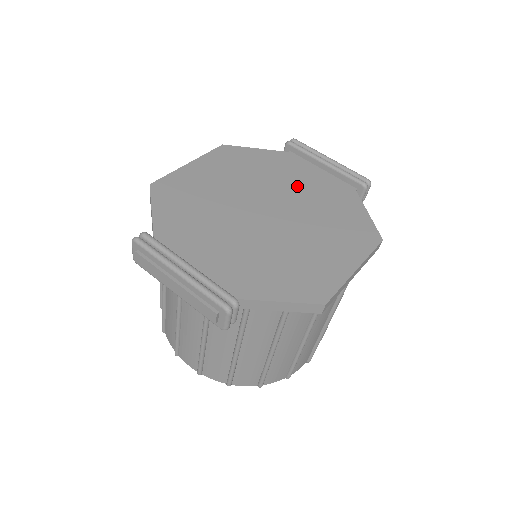
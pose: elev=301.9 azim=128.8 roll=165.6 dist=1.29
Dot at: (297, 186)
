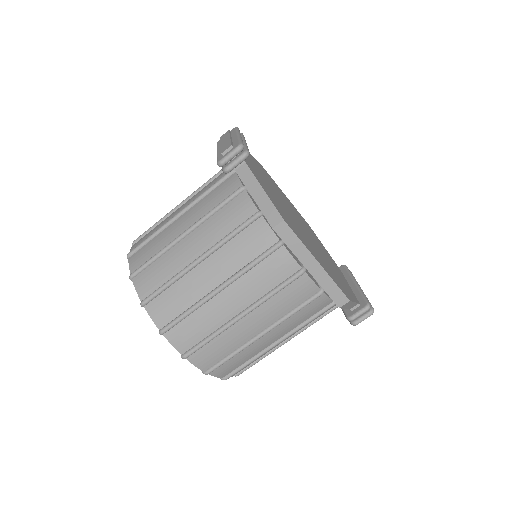
Dot at: (327, 258)
